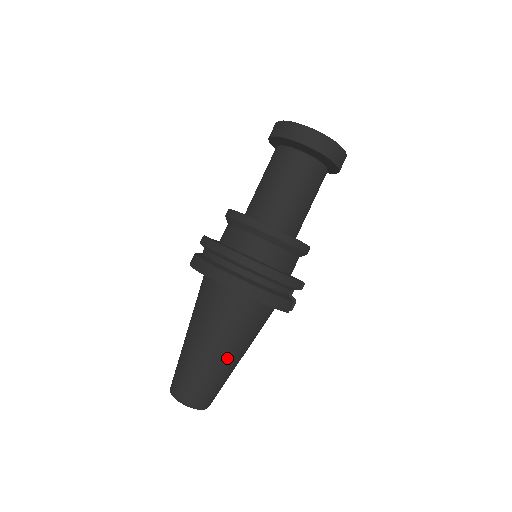
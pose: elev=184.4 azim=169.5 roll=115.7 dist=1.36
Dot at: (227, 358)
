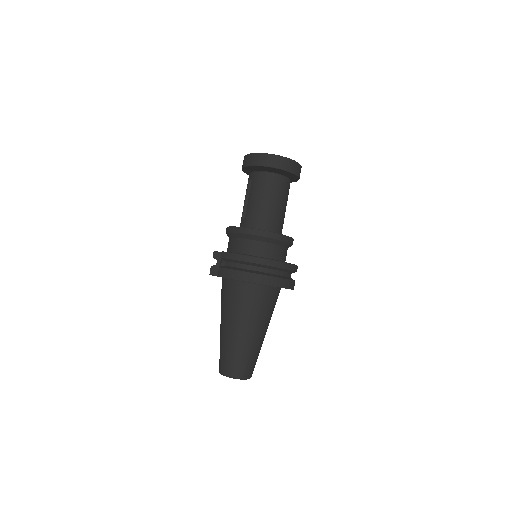
Dot at: (264, 335)
